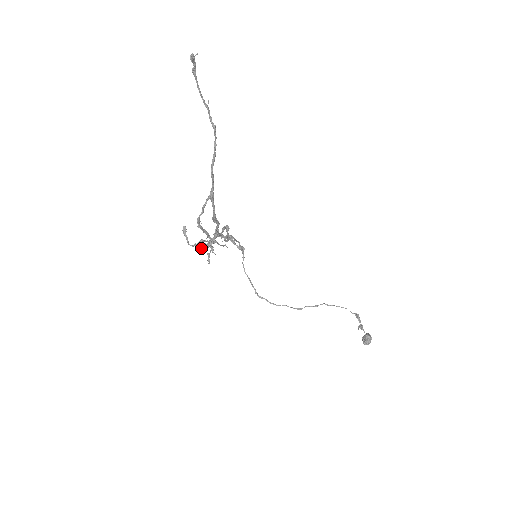
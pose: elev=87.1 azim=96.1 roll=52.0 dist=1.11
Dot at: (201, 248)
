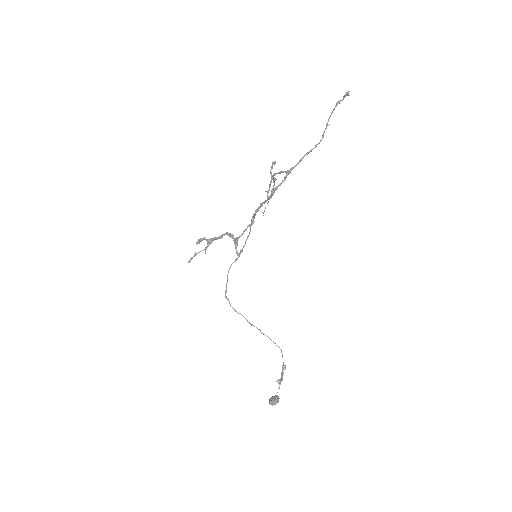
Dot at: (202, 239)
